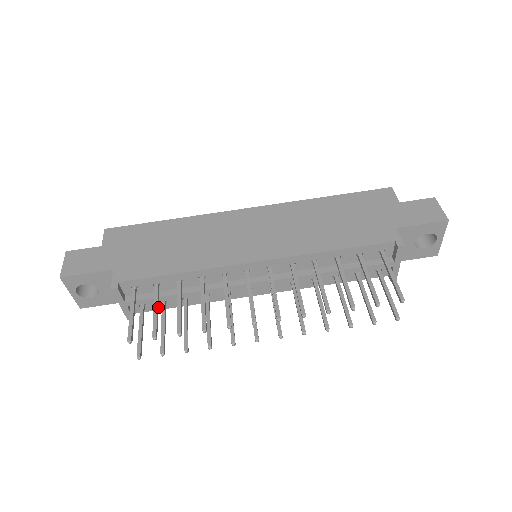
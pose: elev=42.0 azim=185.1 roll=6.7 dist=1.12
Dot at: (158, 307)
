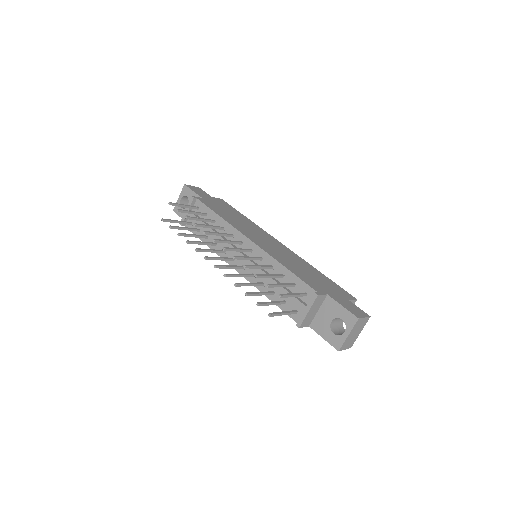
Dot at: (195, 232)
